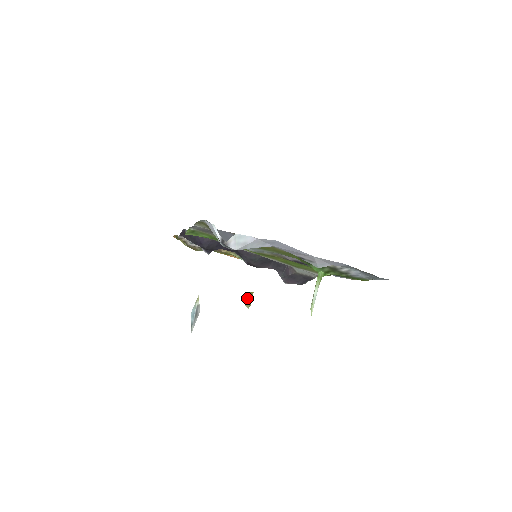
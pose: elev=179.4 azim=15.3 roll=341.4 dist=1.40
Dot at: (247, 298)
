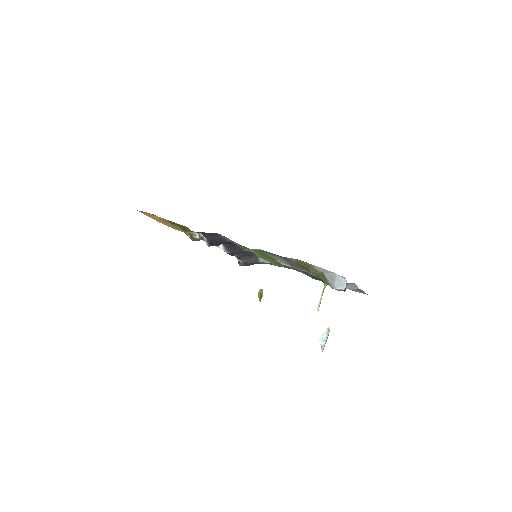
Dot at: (260, 294)
